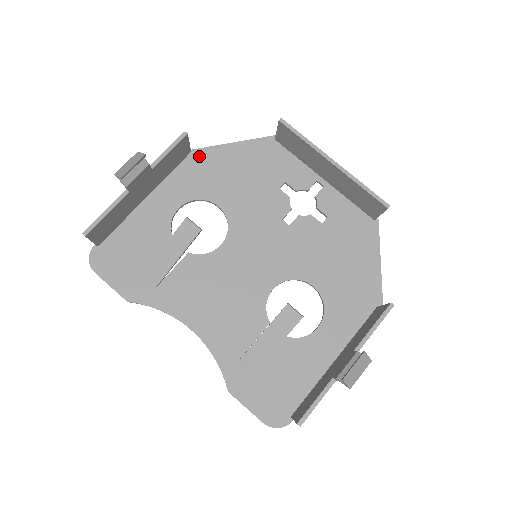
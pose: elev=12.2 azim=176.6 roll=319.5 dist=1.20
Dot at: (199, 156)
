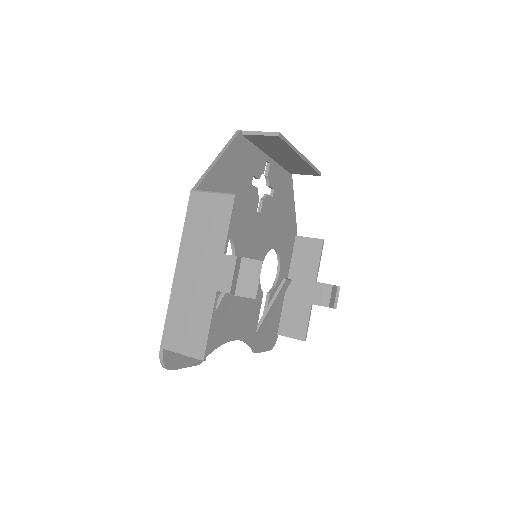
Dot at: occluded
